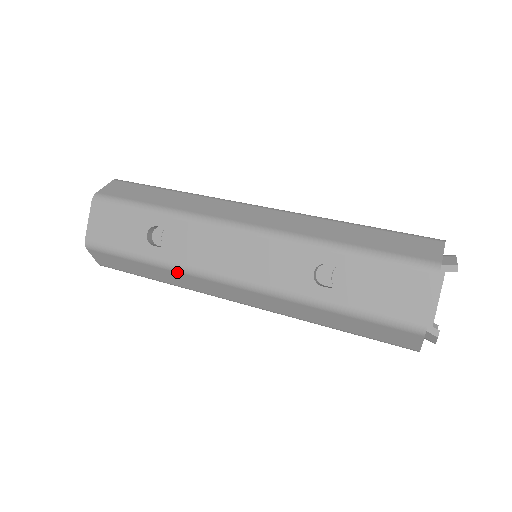
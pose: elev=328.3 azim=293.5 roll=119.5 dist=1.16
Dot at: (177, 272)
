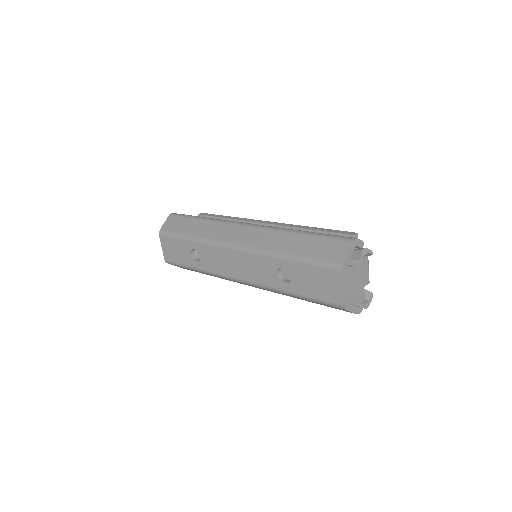
Dot at: (213, 275)
